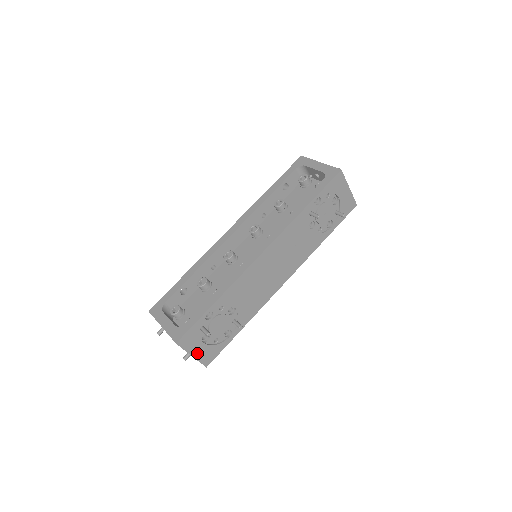
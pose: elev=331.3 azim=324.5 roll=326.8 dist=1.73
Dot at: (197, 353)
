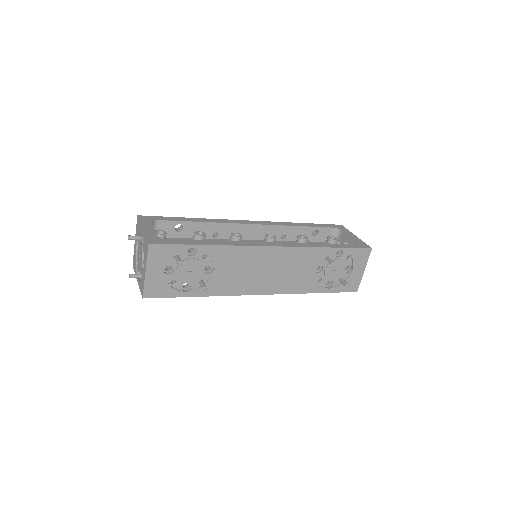
Dot at: (151, 275)
